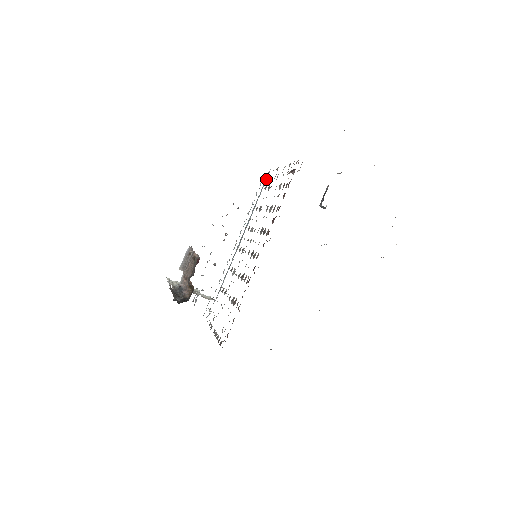
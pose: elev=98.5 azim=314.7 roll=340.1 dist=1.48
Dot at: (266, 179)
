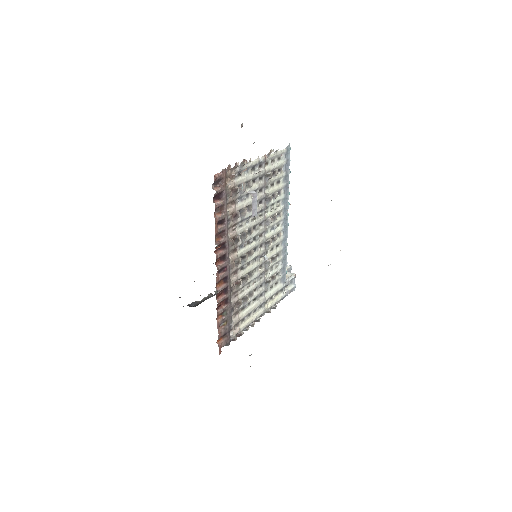
Dot at: (289, 155)
